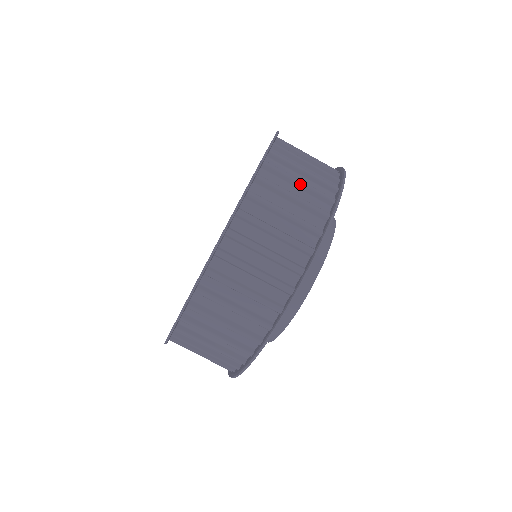
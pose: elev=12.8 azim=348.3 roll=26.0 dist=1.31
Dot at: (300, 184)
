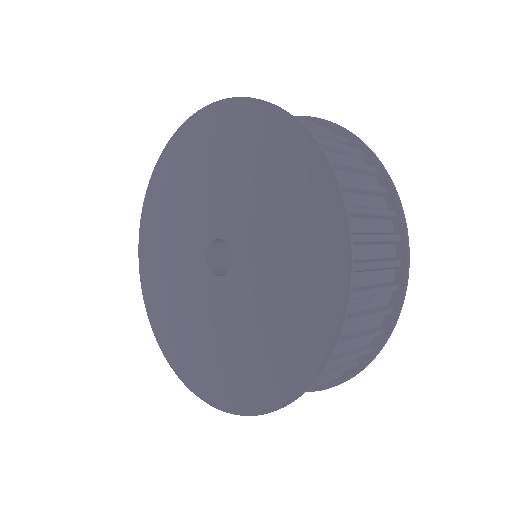
Dot at: (339, 148)
